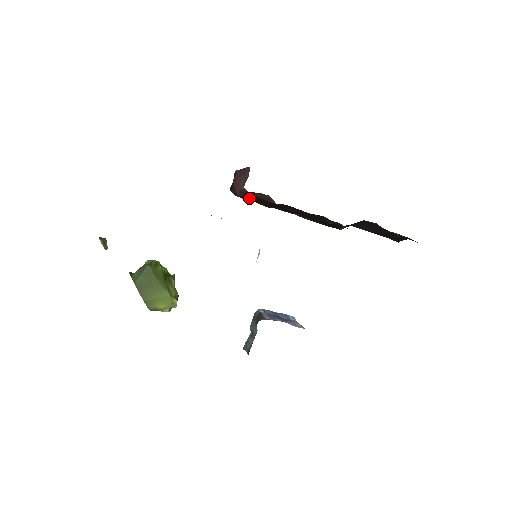
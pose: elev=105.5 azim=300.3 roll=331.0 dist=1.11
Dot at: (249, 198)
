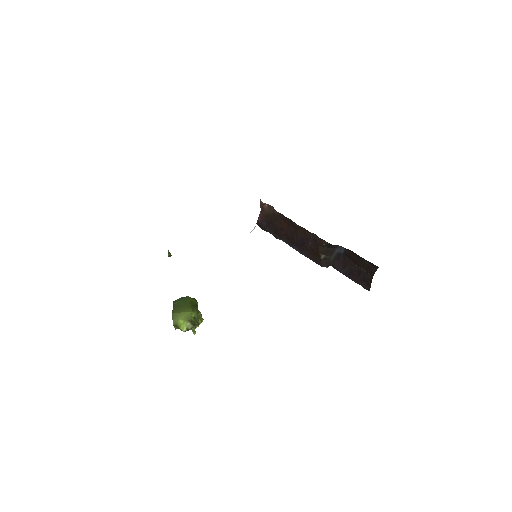
Dot at: (265, 223)
